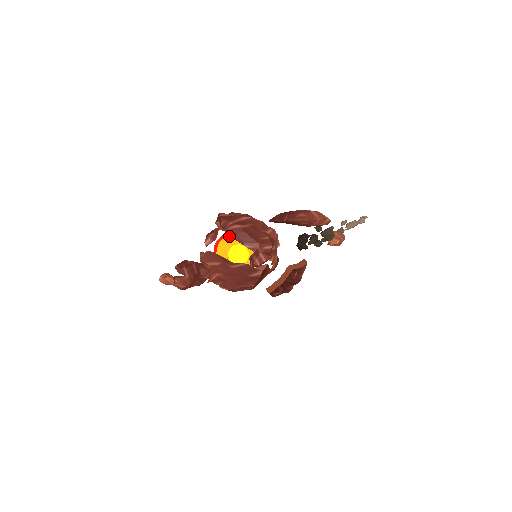
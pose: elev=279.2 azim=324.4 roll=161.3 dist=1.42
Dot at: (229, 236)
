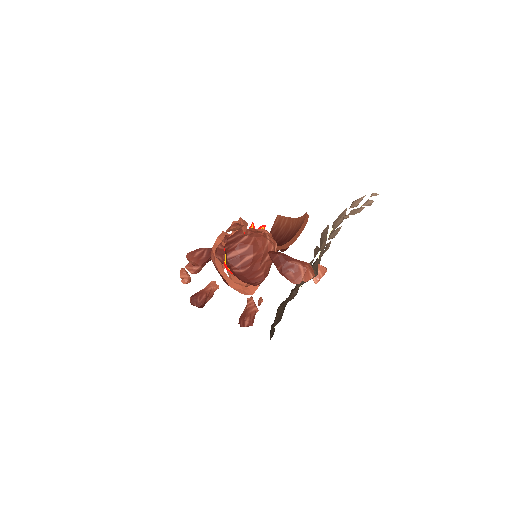
Dot at: occluded
